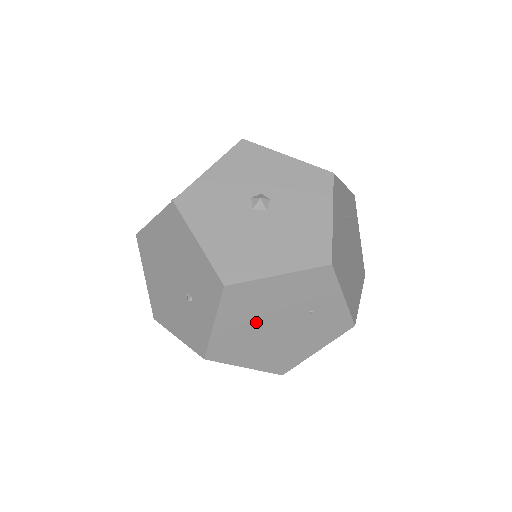
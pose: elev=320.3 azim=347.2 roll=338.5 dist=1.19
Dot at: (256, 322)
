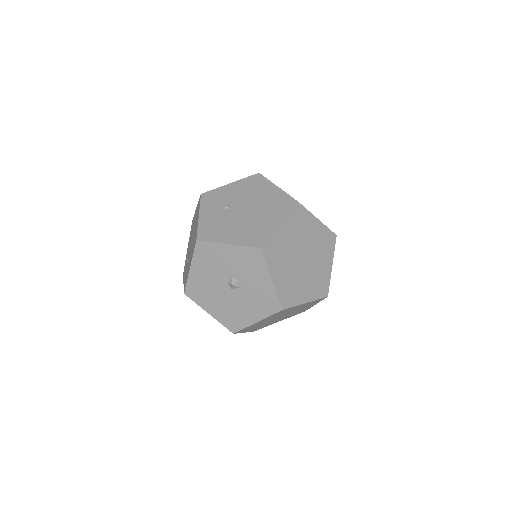
Dot at: occluded
